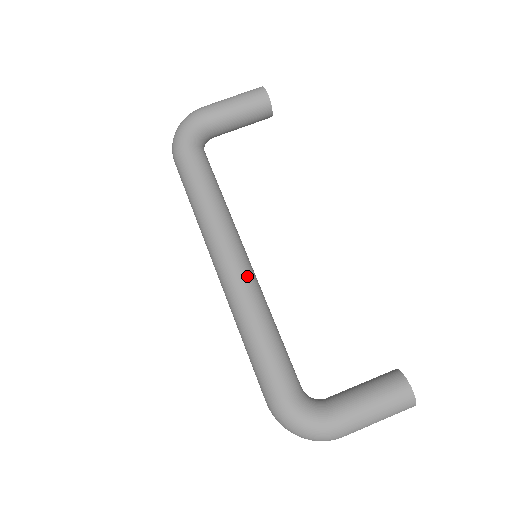
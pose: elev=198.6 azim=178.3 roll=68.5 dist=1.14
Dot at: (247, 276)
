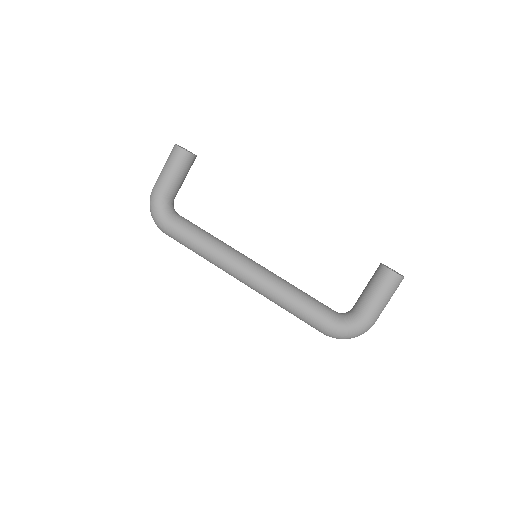
Dot at: (260, 275)
